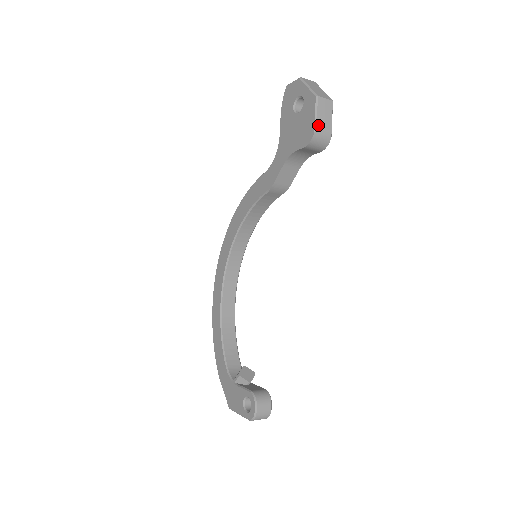
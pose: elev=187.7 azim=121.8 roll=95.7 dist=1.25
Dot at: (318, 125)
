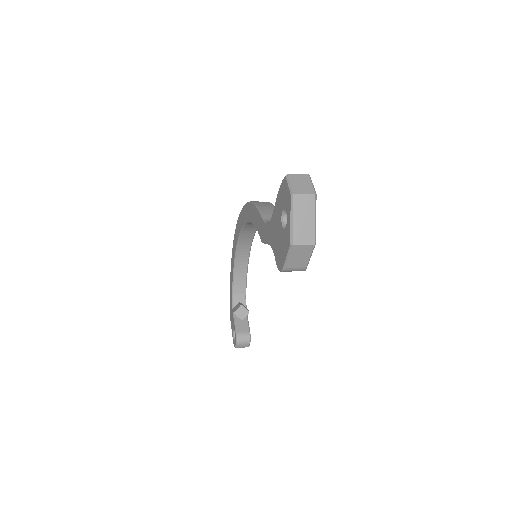
Dot at: (288, 266)
